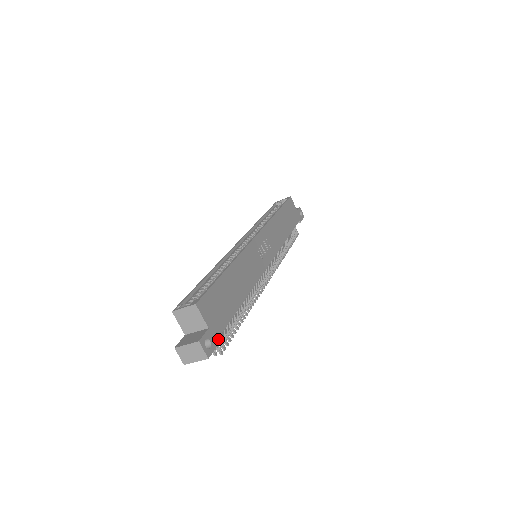
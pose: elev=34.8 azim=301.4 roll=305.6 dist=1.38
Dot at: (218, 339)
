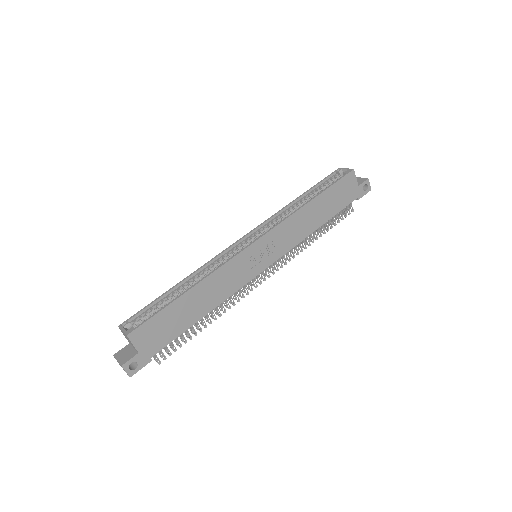
Dot at: (149, 359)
